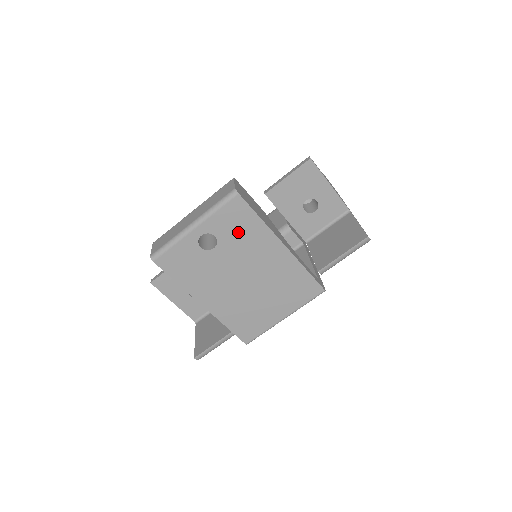
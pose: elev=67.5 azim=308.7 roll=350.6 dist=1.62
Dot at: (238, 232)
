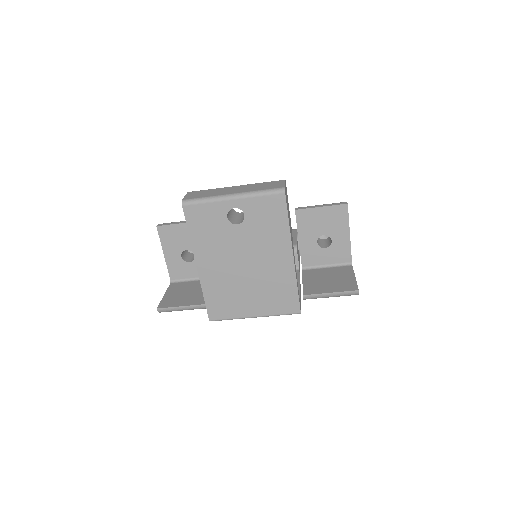
Dot at: (264, 223)
